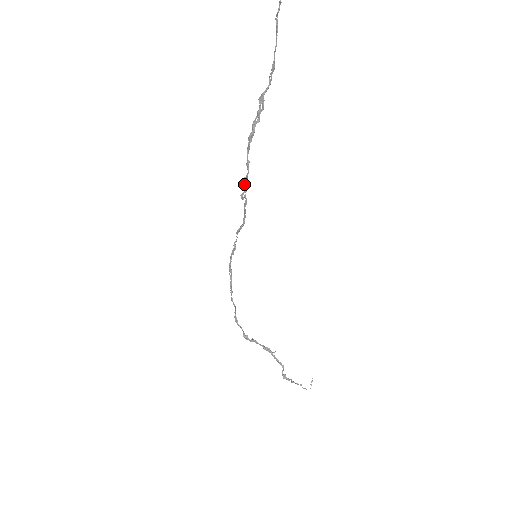
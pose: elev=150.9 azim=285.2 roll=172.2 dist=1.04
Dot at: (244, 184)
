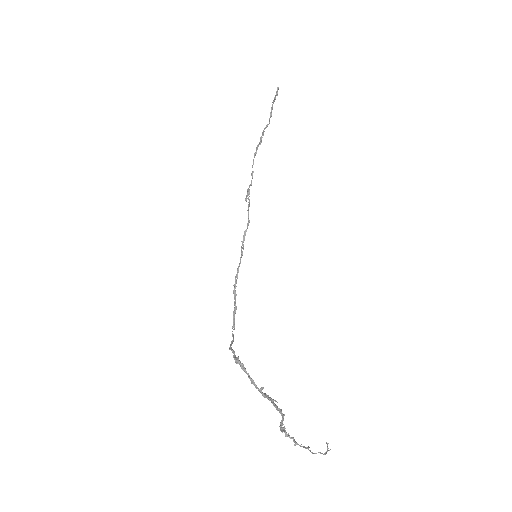
Dot at: (248, 189)
